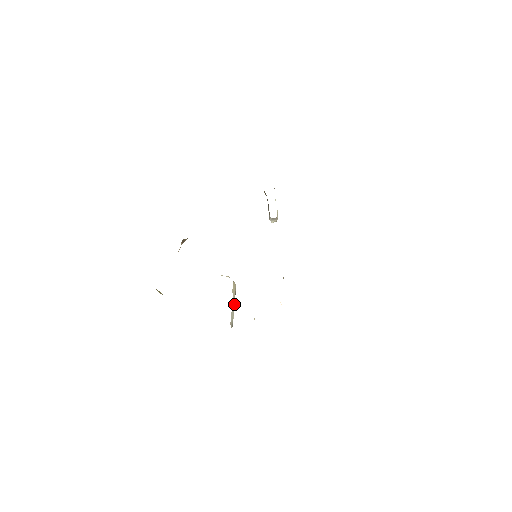
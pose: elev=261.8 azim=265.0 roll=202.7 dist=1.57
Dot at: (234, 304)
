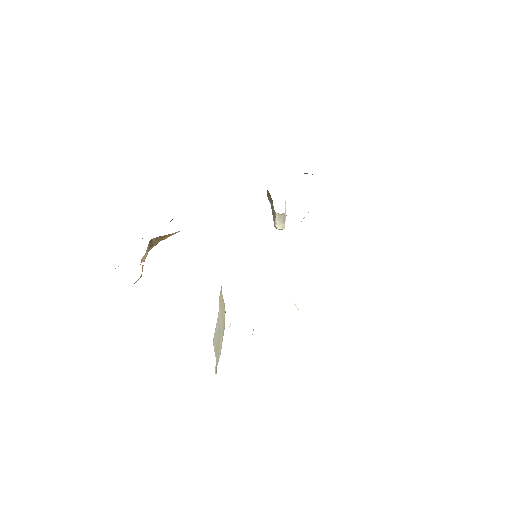
Dot at: (222, 341)
